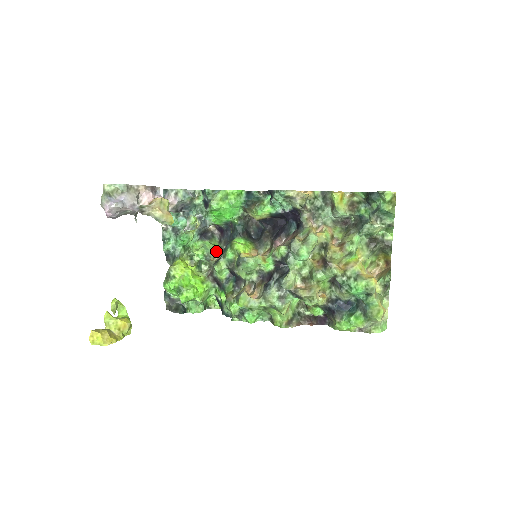
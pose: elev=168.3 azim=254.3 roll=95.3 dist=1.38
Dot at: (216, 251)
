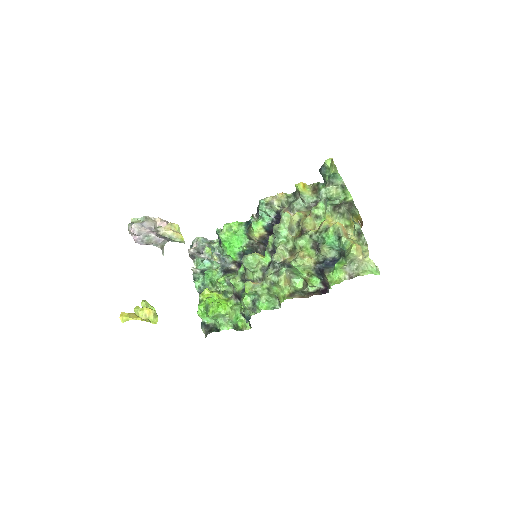
Dot at: occluded
